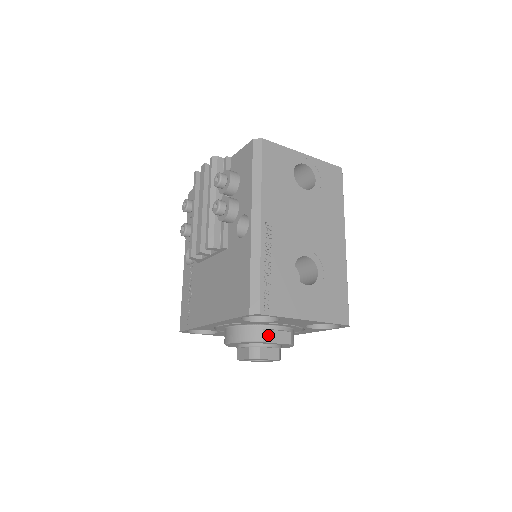
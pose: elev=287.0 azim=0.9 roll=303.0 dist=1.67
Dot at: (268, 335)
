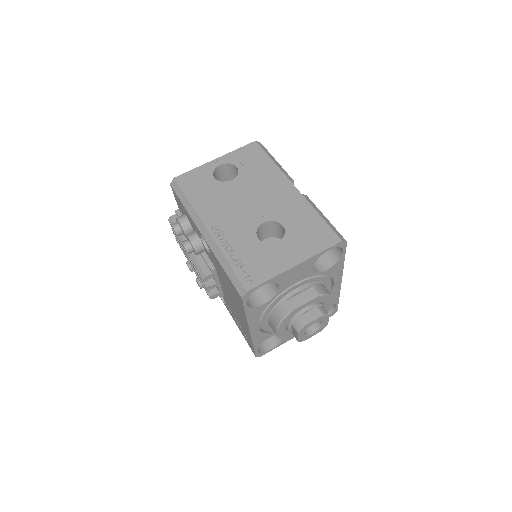
Dot at: (293, 303)
